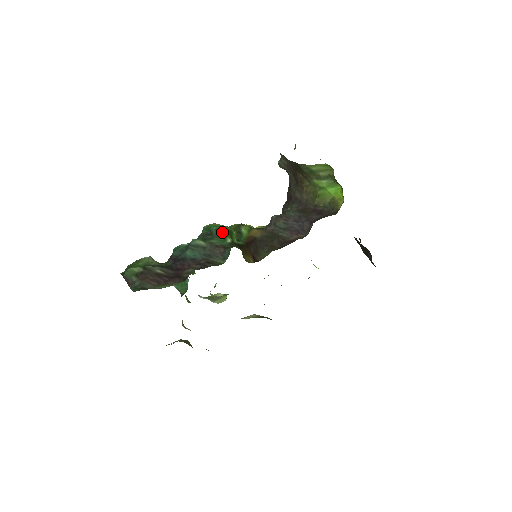
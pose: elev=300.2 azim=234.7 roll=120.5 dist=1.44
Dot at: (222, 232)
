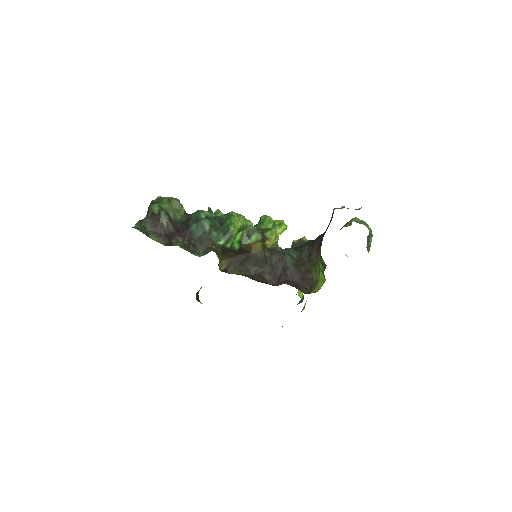
Dot at: (226, 232)
